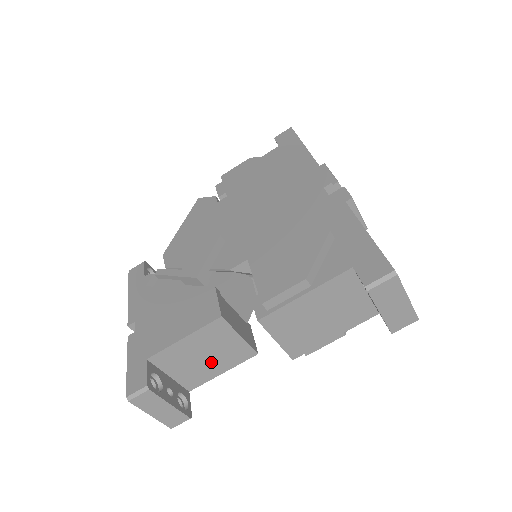
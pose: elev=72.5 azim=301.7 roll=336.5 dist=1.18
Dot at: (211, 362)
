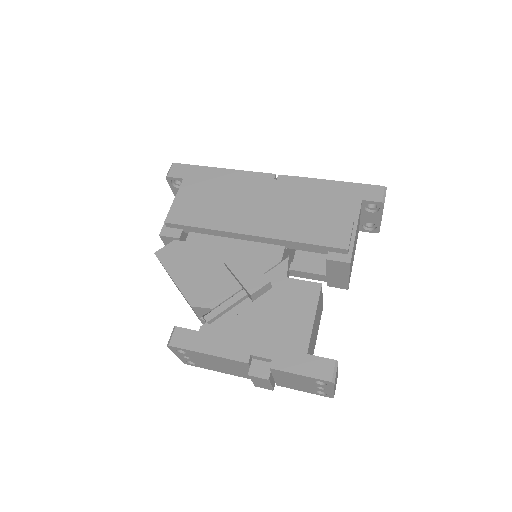
Dot at: (316, 332)
